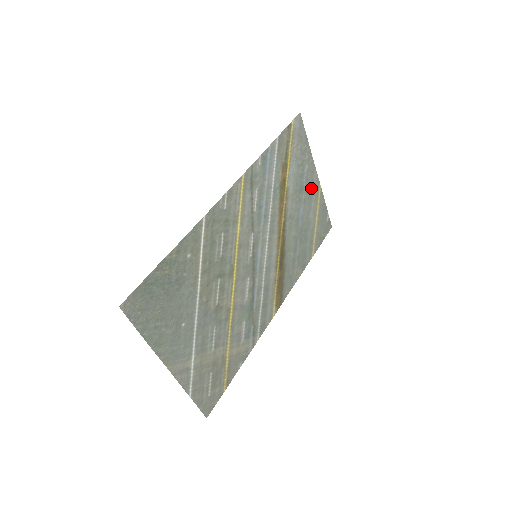
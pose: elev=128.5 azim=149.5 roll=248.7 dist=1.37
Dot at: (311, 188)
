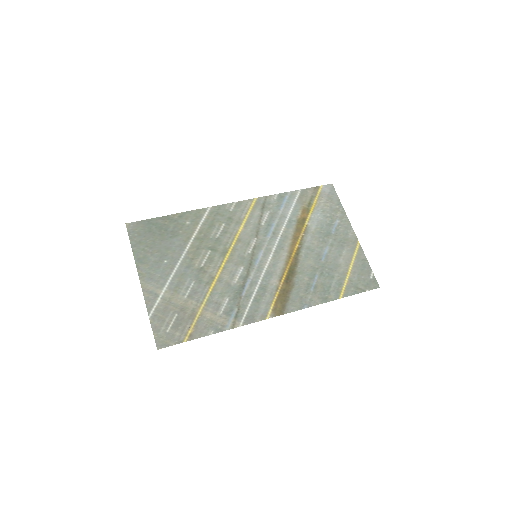
Dot at: (344, 239)
